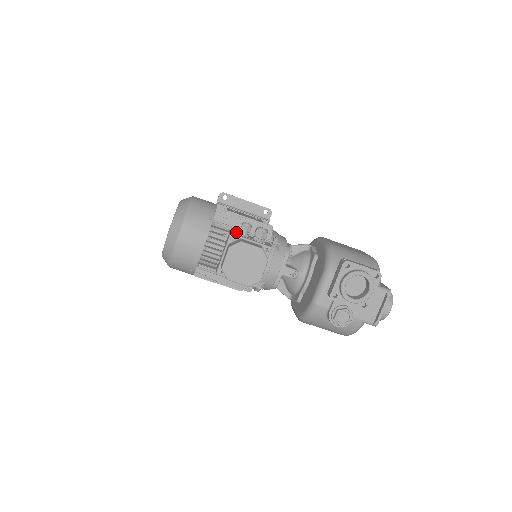
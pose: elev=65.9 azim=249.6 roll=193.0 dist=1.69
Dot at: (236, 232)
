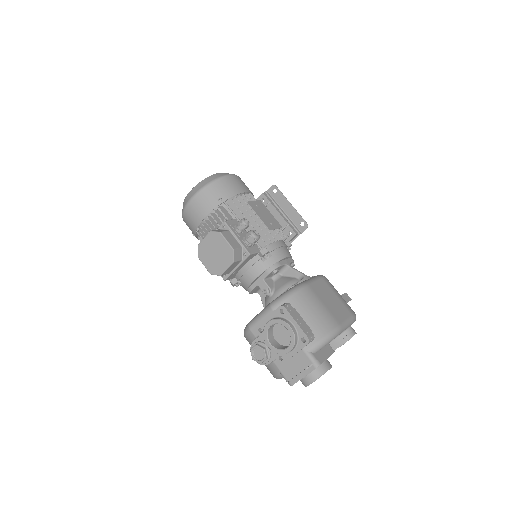
Dot at: (236, 223)
